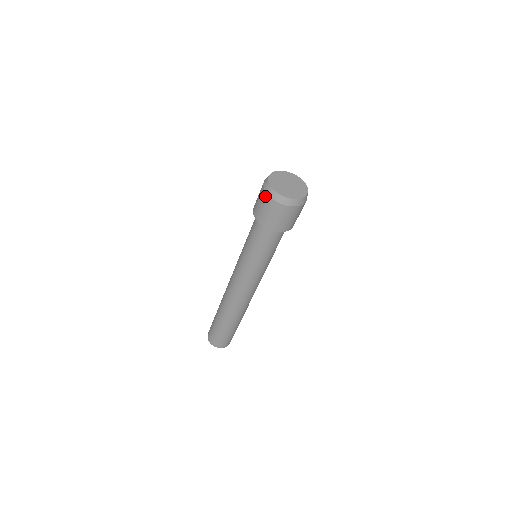
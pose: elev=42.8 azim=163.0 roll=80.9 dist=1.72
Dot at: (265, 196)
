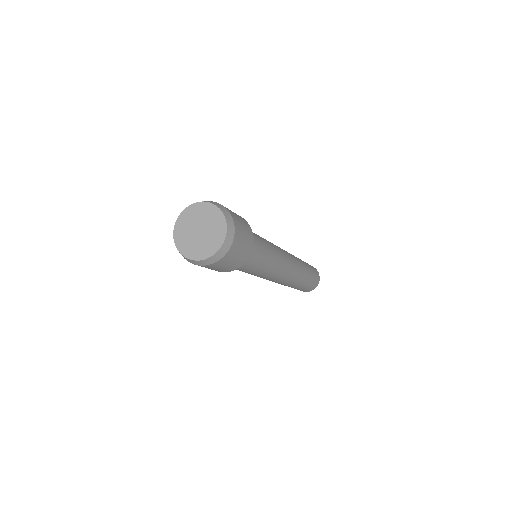
Dot at: occluded
